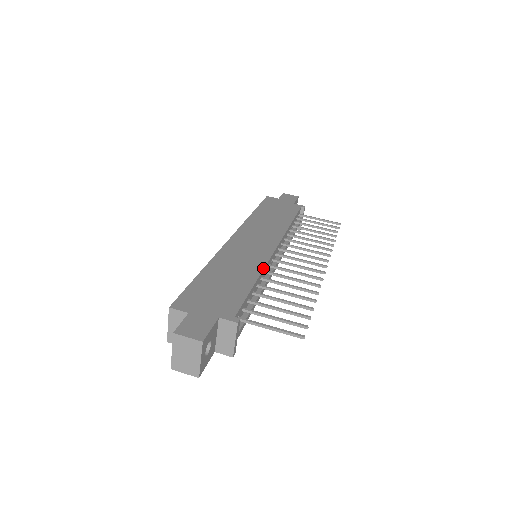
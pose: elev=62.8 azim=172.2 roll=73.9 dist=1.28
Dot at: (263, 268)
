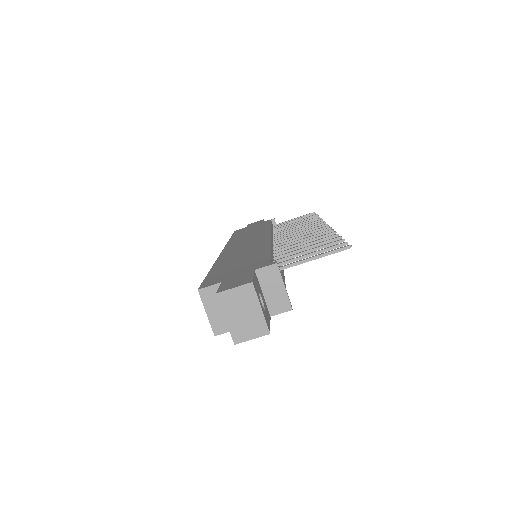
Dot at: (269, 243)
